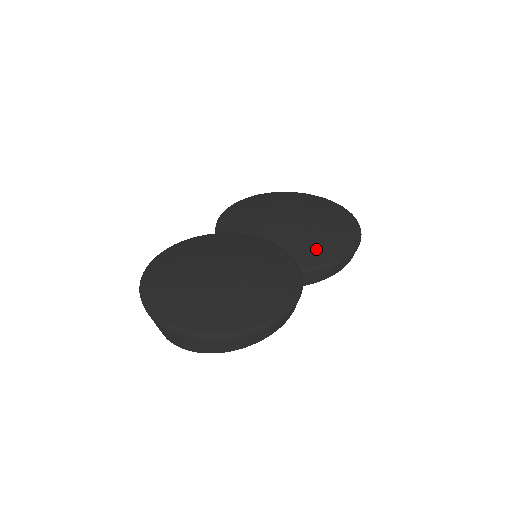
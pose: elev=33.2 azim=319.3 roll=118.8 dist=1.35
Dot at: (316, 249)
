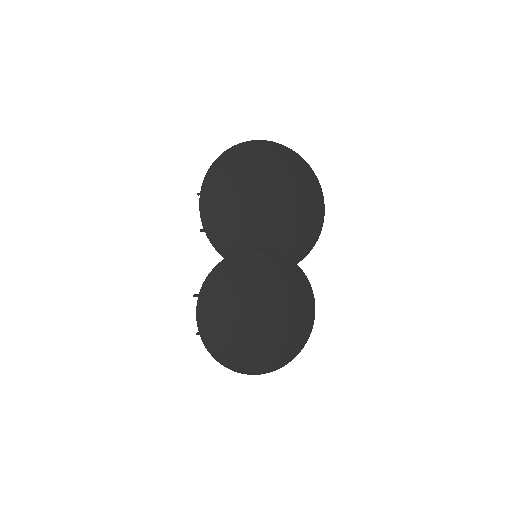
Dot at: (302, 236)
